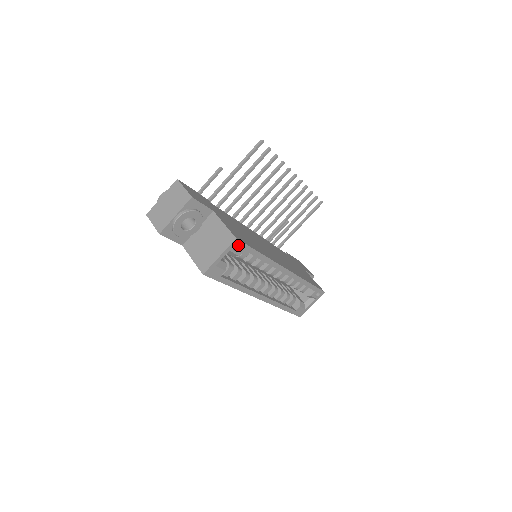
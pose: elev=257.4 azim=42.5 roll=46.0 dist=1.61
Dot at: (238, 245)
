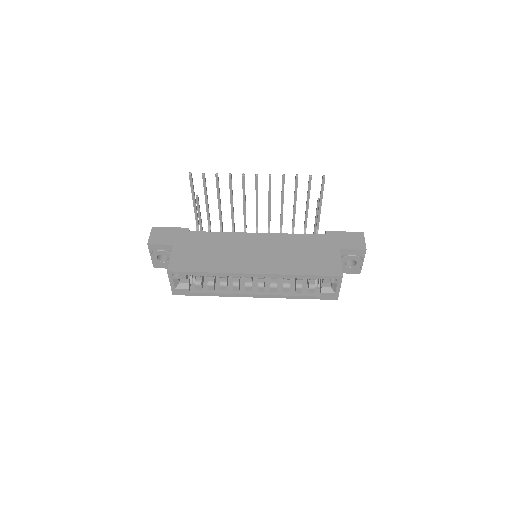
Dot at: occluded
